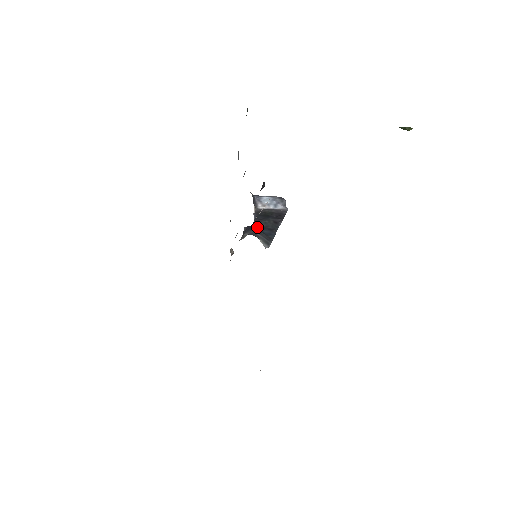
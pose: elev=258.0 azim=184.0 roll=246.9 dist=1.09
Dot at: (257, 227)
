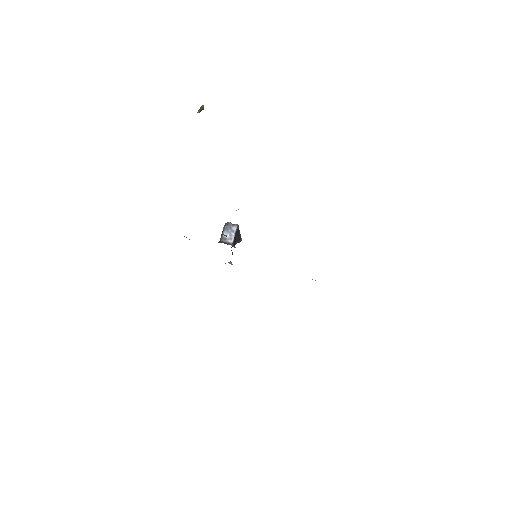
Dot at: occluded
